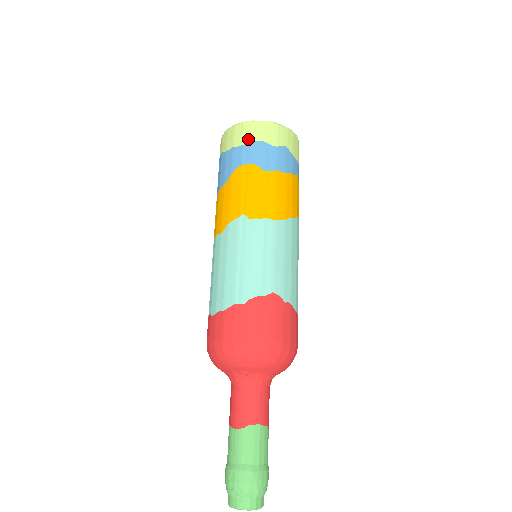
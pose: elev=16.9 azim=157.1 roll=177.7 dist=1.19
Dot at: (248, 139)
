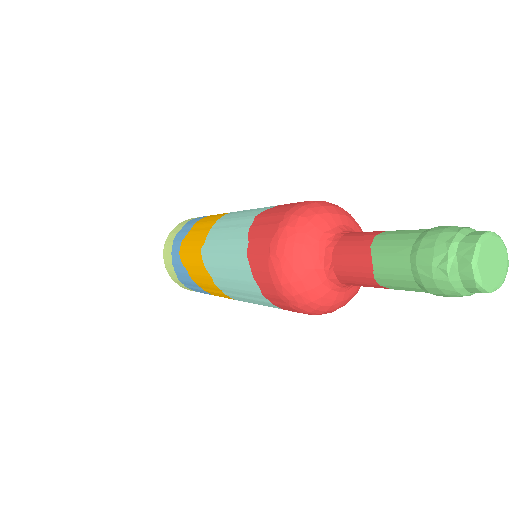
Dot at: (170, 248)
